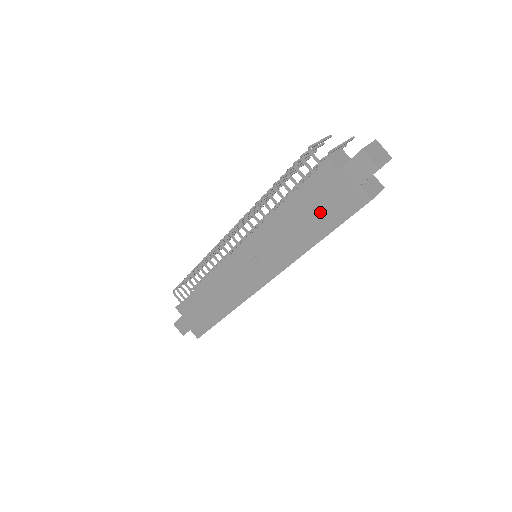
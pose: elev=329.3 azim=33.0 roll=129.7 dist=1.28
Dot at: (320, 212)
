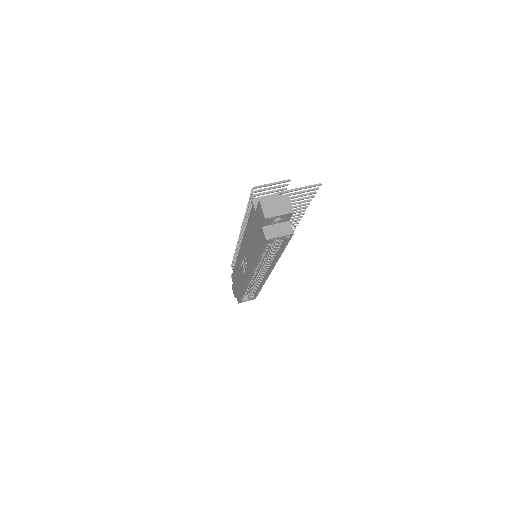
Dot at: (255, 238)
